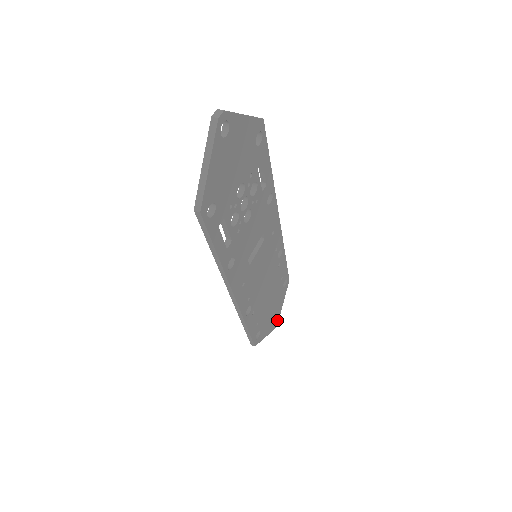
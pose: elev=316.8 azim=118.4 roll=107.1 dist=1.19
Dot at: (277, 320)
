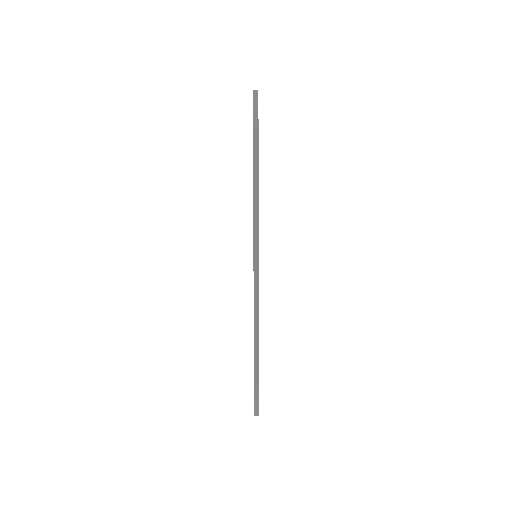
Dot at: occluded
